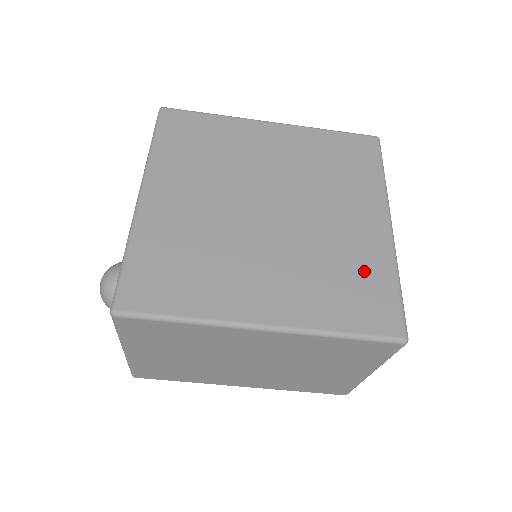
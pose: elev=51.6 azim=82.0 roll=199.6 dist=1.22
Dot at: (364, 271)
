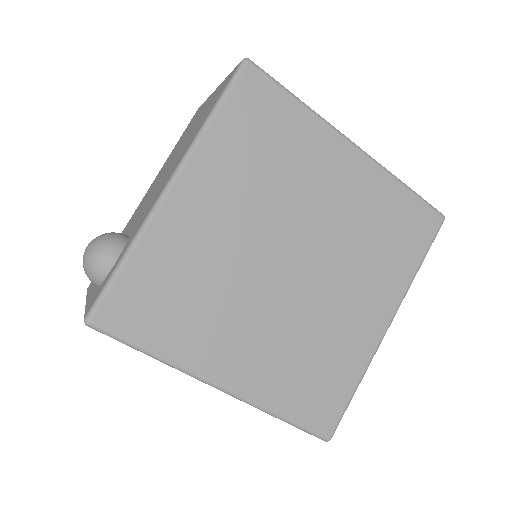
Dot at: (336, 366)
